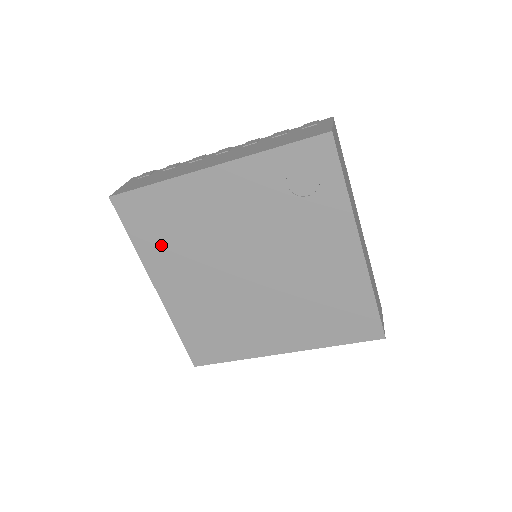
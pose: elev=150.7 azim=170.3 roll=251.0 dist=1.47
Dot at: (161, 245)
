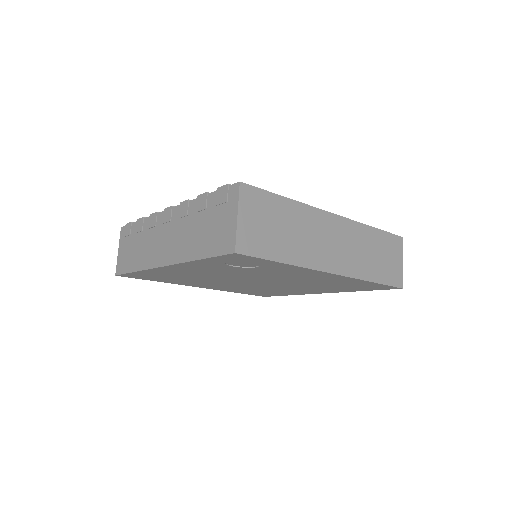
Dot at: (177, 281)
